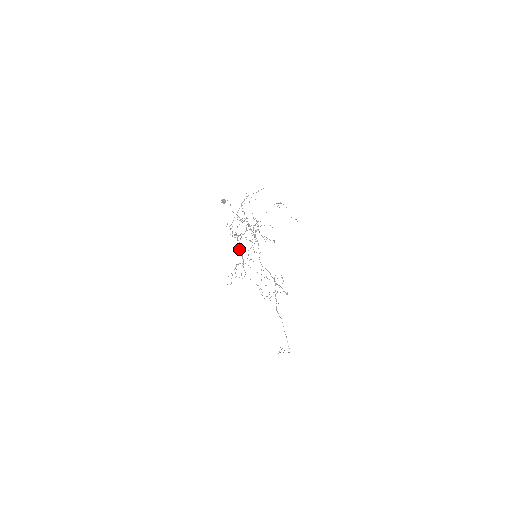
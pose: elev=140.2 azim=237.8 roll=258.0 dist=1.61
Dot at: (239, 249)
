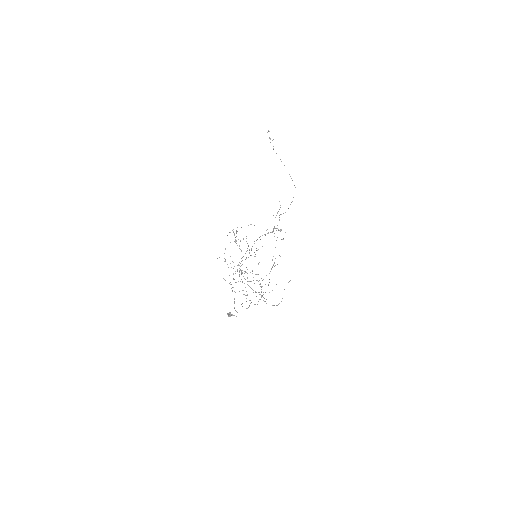
Dot at: (239, 262)
